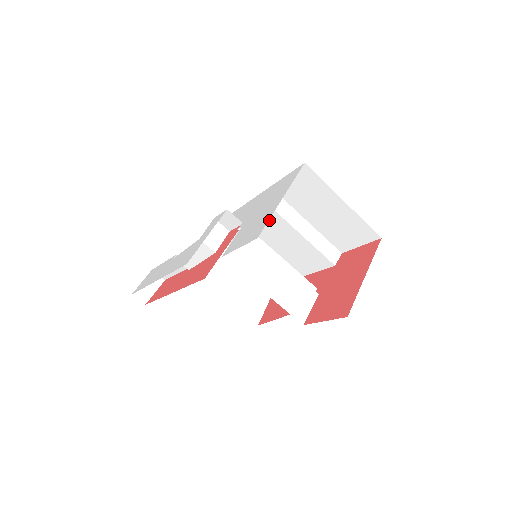
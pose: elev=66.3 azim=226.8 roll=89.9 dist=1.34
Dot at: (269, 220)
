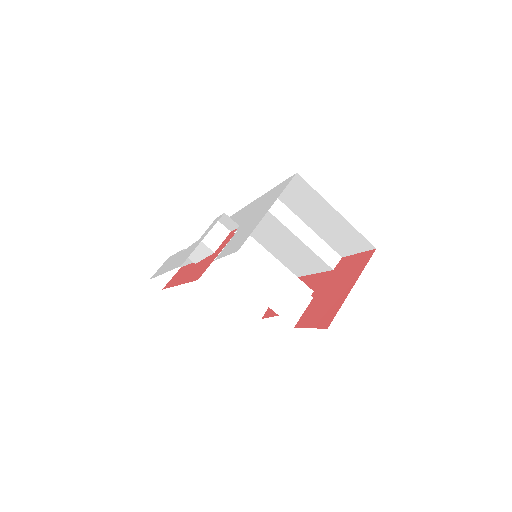
Dot at: (269, 222)
